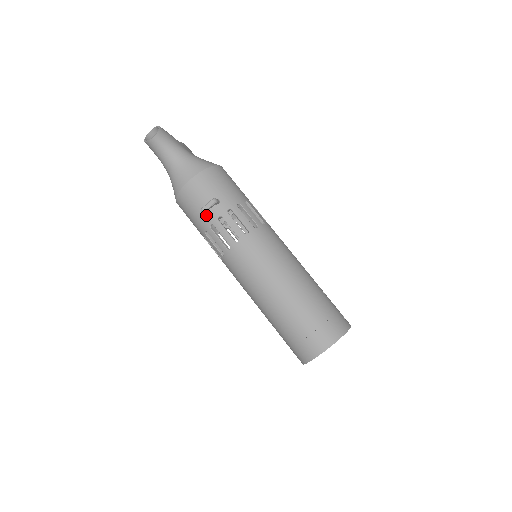
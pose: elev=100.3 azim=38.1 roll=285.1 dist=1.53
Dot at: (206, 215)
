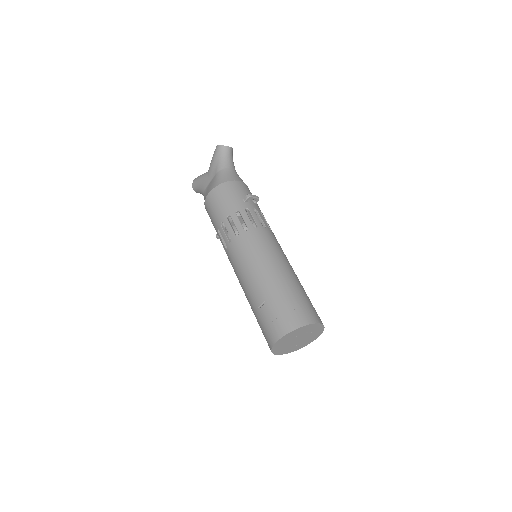
Dot at: (245, 202)
